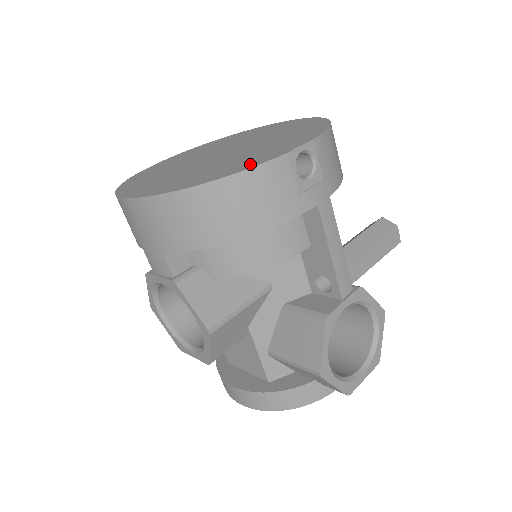
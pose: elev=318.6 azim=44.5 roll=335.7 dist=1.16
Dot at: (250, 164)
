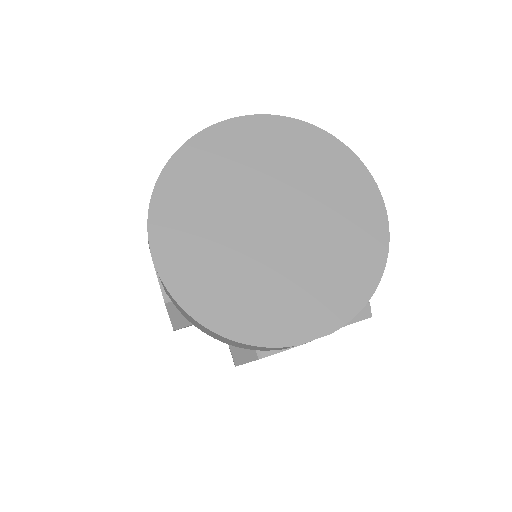
Dot at: (261, 332)
